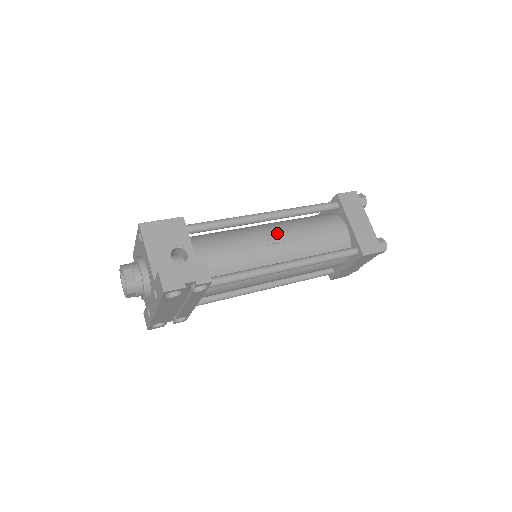
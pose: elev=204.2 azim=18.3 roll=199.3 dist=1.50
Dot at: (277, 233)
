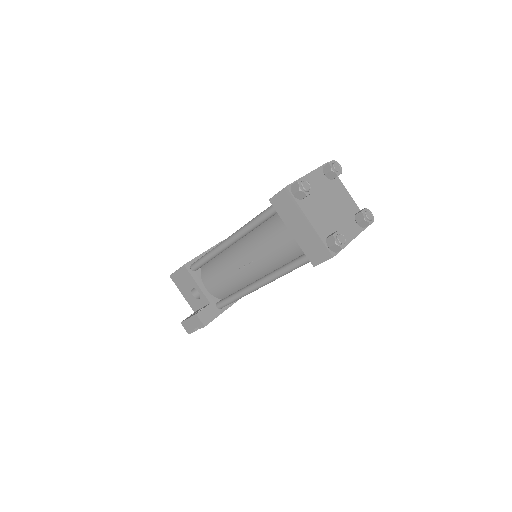
Dot at: (243, 255)
